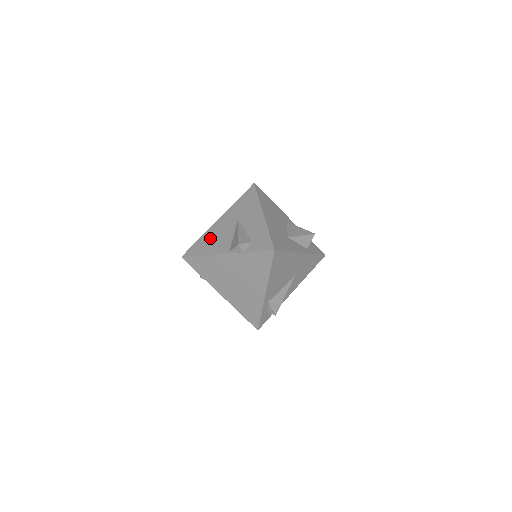
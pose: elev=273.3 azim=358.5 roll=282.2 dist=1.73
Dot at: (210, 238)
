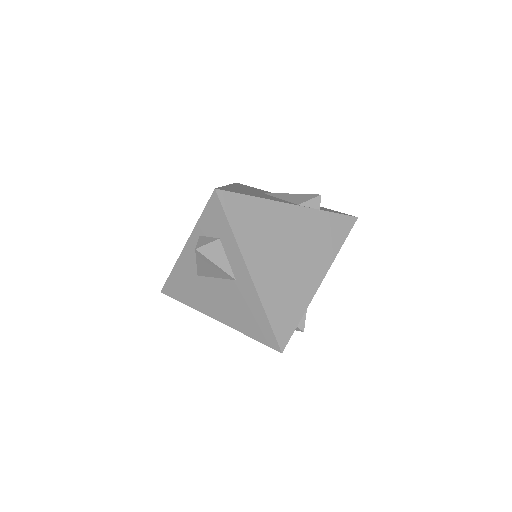
Dot at: occluded
